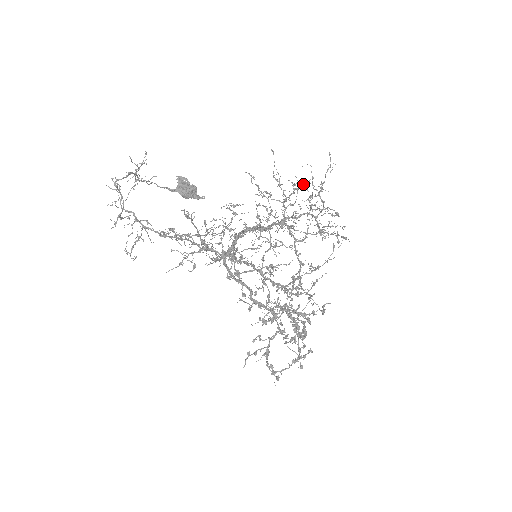
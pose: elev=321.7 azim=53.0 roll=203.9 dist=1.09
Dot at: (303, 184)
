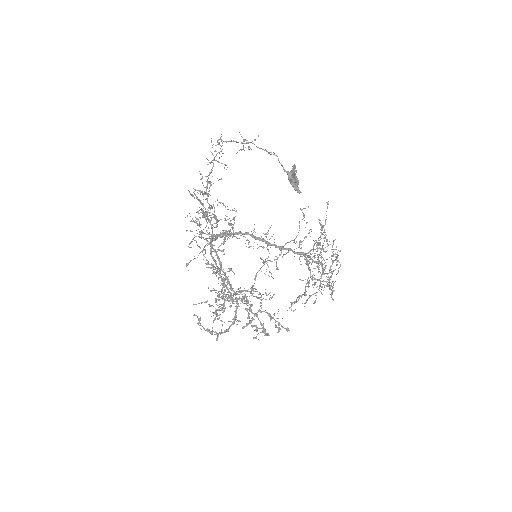
Dot at: (318, 243)
